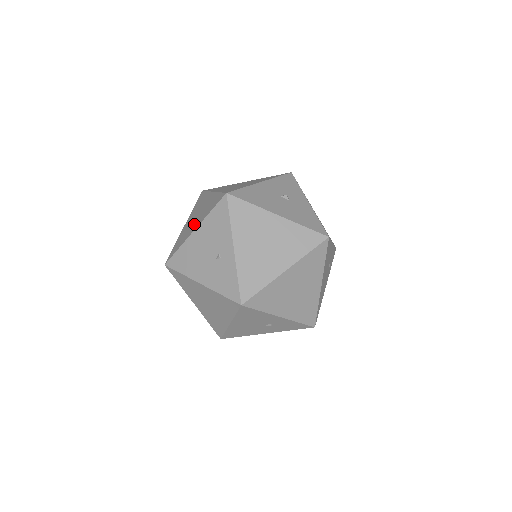
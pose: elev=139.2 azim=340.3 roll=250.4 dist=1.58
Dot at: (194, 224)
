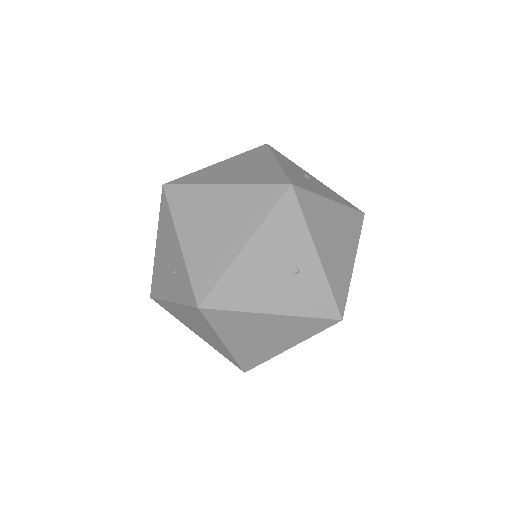
Dot at: (228, 236)
